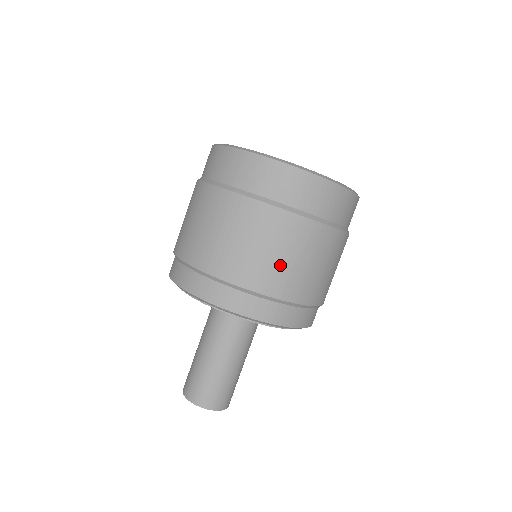
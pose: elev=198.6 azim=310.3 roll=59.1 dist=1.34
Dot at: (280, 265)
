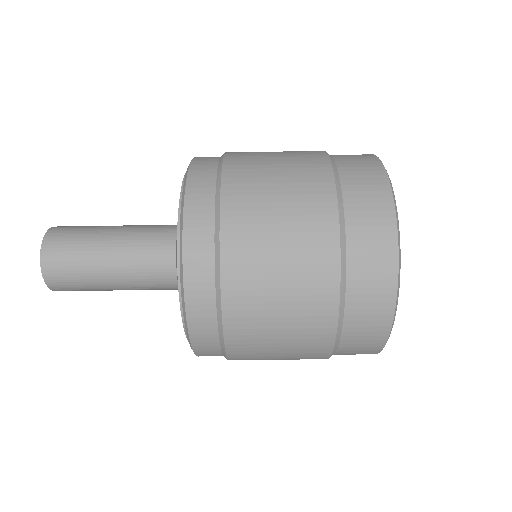
Dot at: (267, 309)
